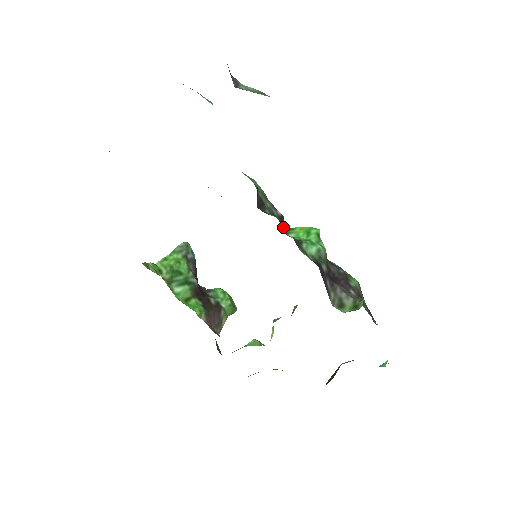
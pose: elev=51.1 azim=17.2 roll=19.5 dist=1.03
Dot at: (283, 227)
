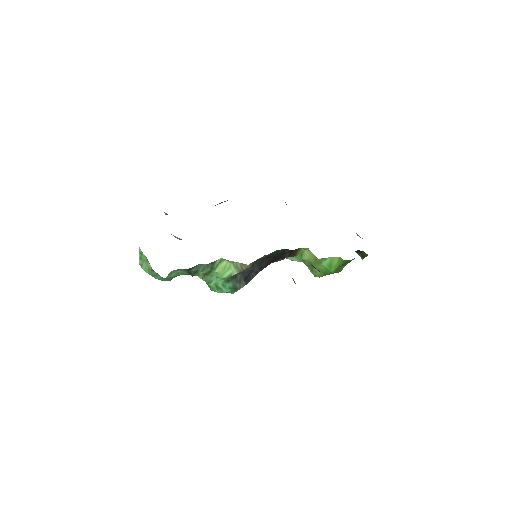
Dot at: occluded
